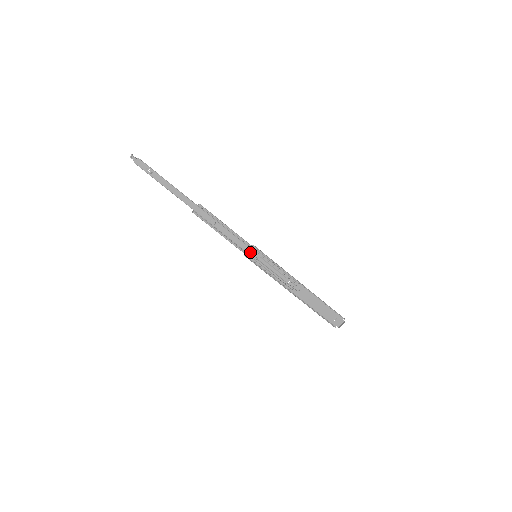
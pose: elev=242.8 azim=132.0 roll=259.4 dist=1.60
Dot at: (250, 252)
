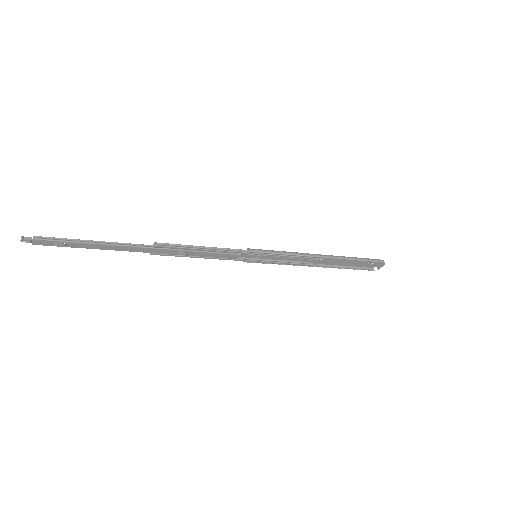
Dot at: (247, 256)
